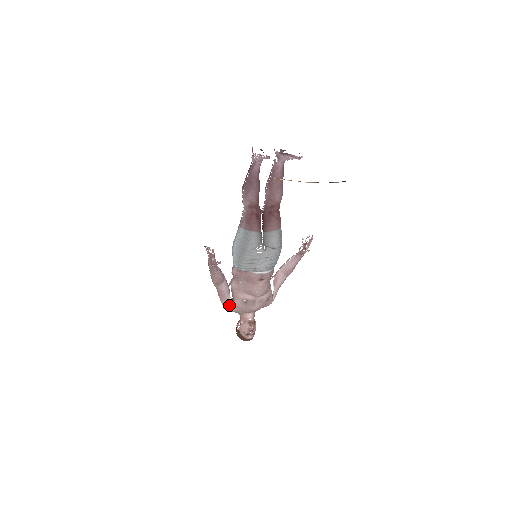
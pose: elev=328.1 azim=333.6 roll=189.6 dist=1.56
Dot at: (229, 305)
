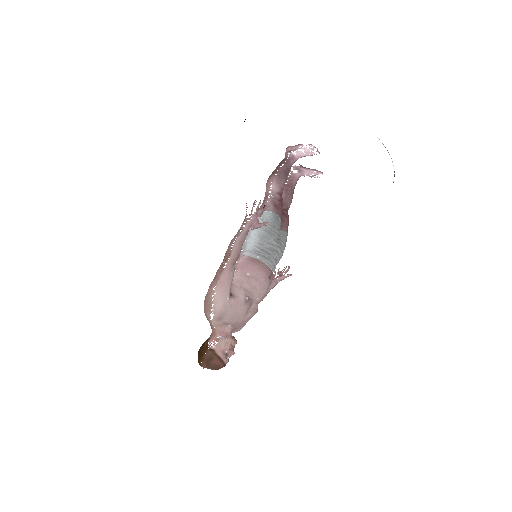
Dot at: (226, 300)
